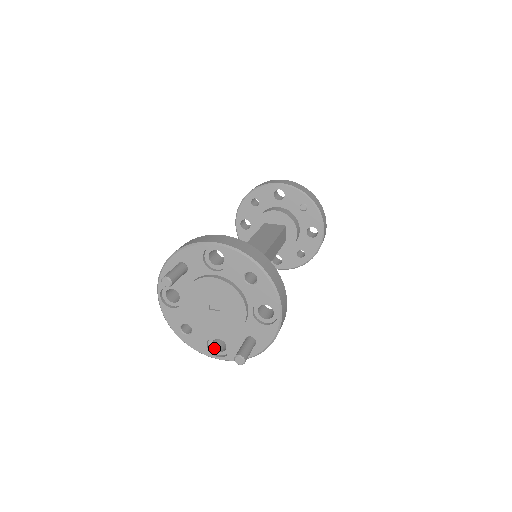
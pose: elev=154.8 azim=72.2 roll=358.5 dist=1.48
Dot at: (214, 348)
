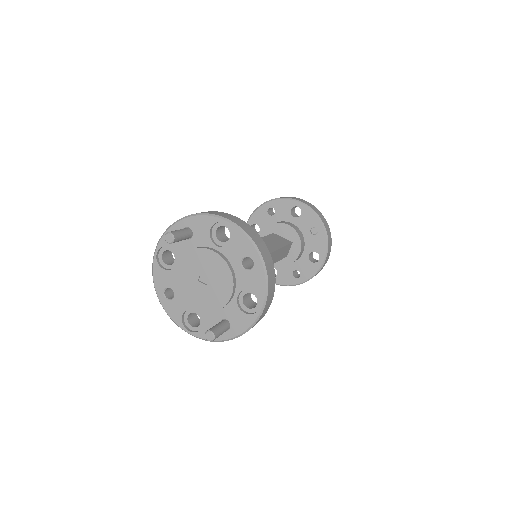
Dot at: (188, 321)
